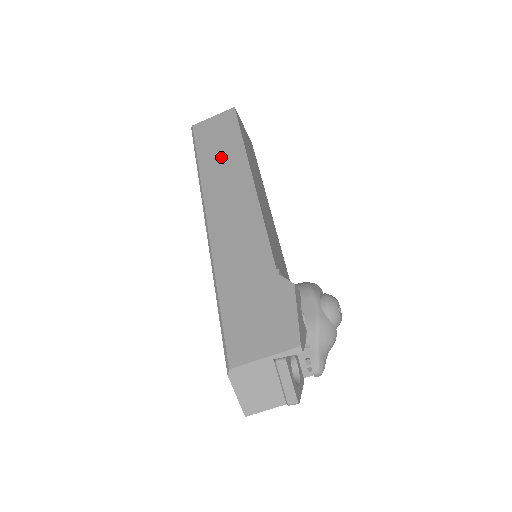
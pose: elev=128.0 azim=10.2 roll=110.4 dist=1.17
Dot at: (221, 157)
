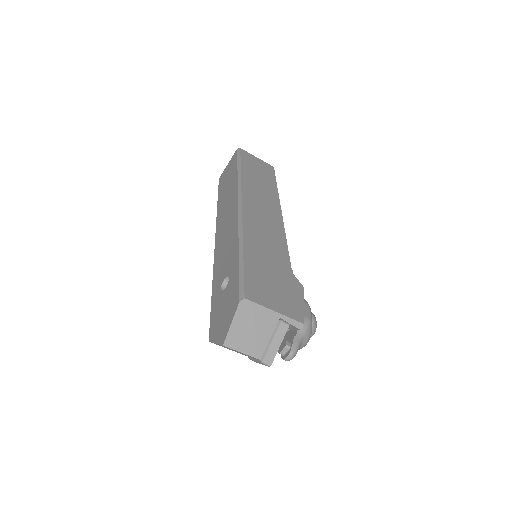
Dot at: (260, 181)
